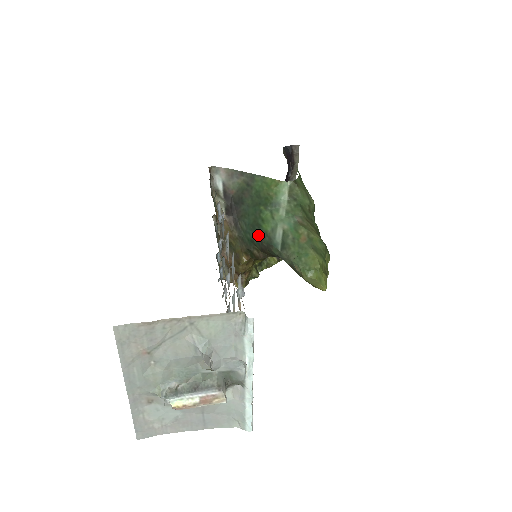
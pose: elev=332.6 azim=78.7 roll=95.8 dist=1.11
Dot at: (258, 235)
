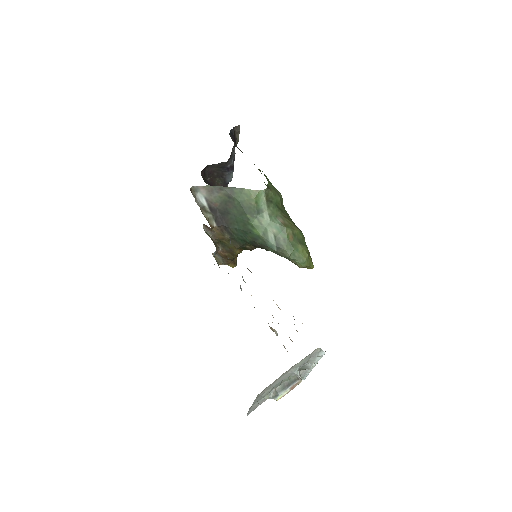
Dot at: (251, 238)
